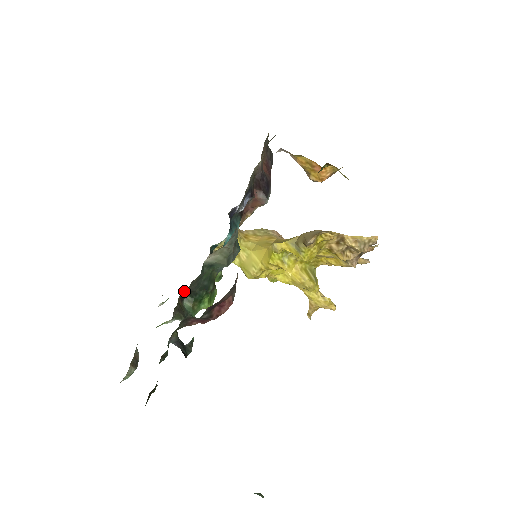
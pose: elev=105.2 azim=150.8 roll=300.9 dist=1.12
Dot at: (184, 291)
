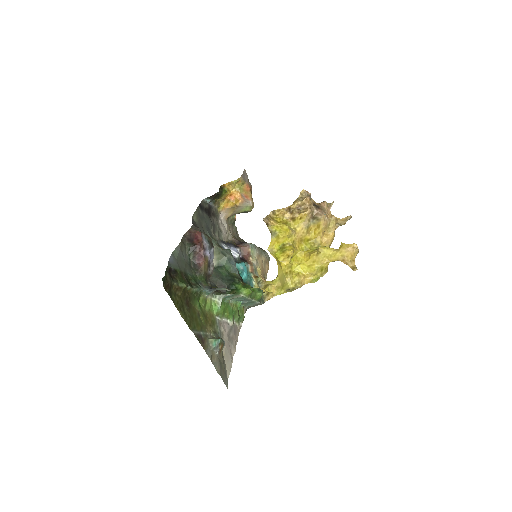
Dot at: occluded
